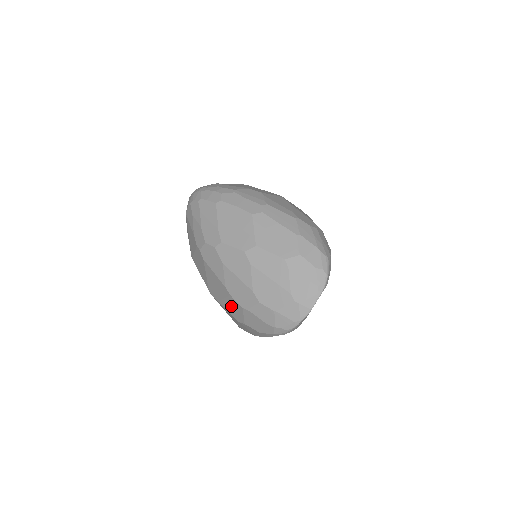
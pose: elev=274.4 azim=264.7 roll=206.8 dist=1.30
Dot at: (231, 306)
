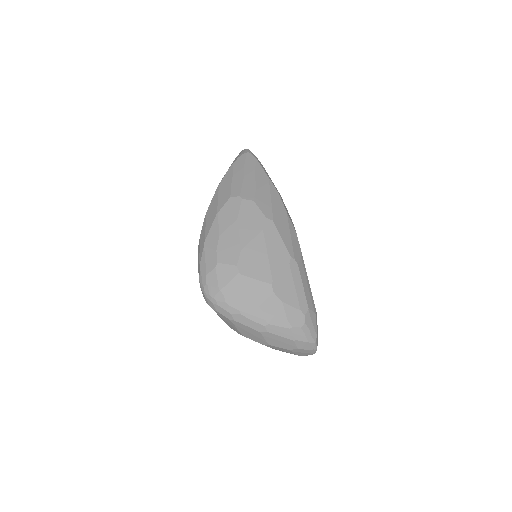
Dot at: occluded
